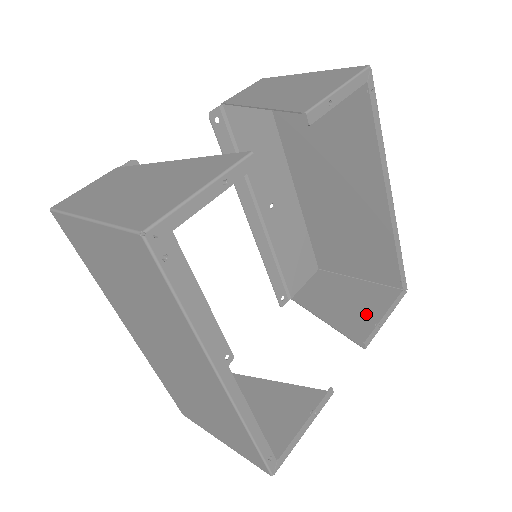
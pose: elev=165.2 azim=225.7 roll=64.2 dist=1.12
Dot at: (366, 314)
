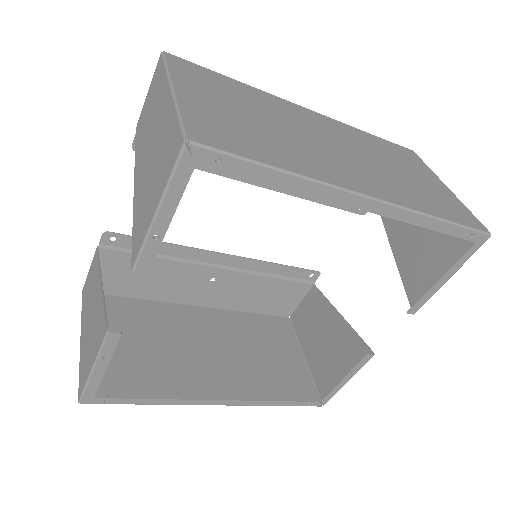
Dot at: (432, 261)
